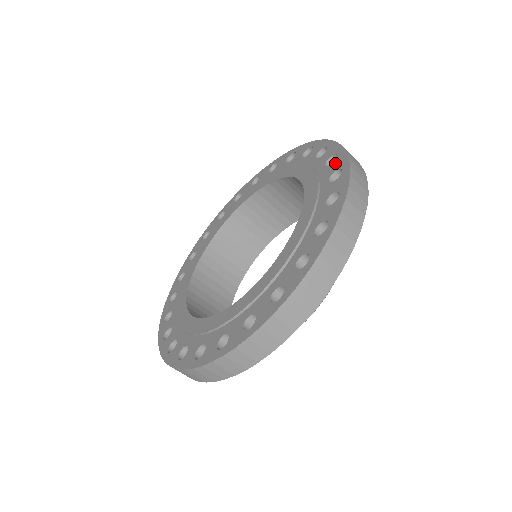
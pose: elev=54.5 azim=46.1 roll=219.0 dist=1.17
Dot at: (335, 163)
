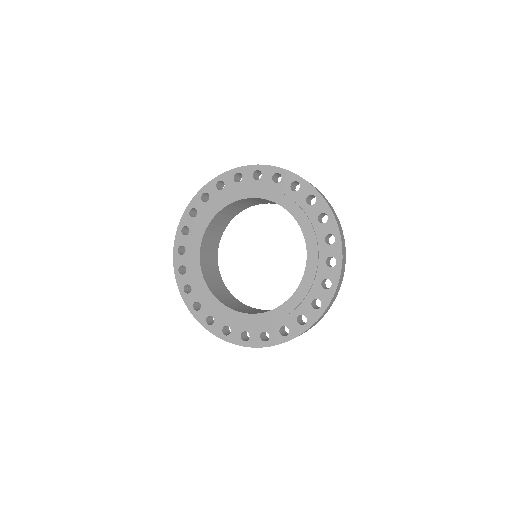
Dot at: (296, 326)
